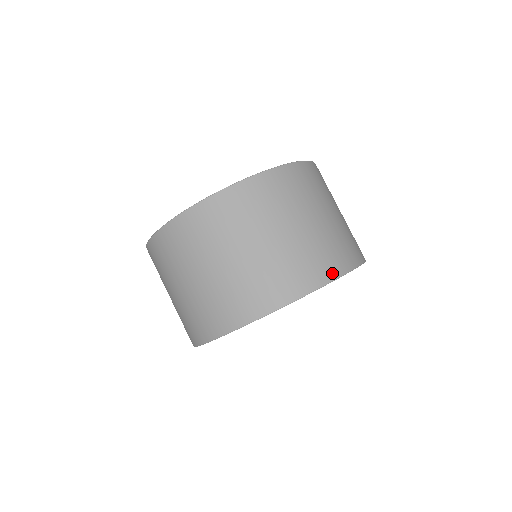
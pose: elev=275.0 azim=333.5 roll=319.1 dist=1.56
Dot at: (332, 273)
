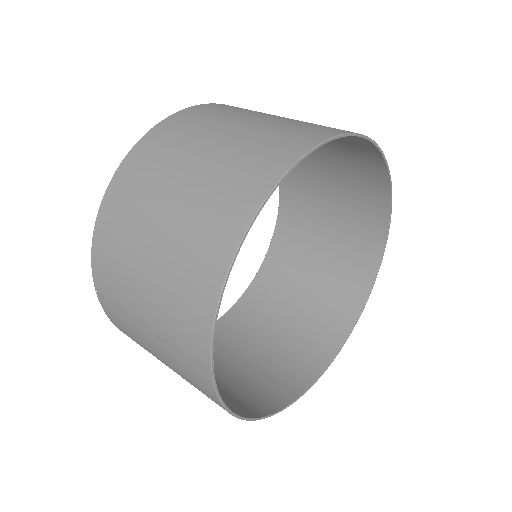
Dot at: (384, 188)
